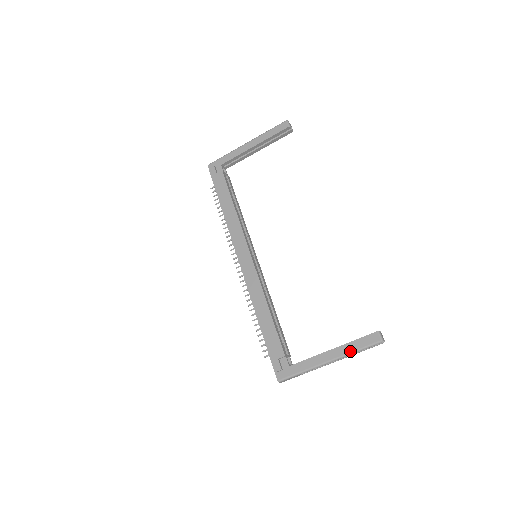
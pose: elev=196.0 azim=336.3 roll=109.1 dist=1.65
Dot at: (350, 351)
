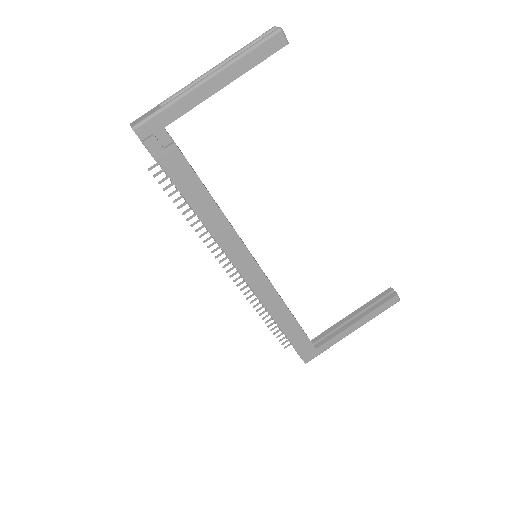
Dot at: occluded
